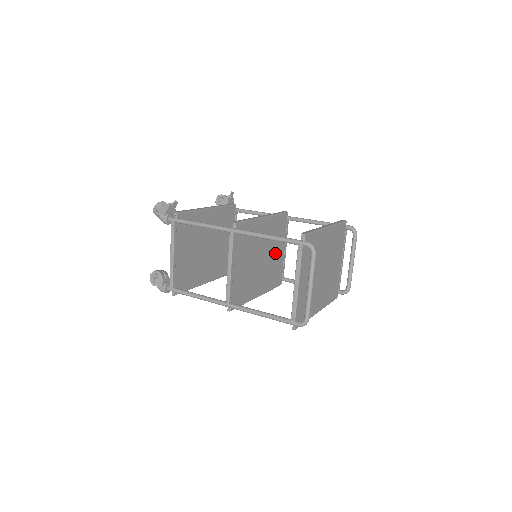
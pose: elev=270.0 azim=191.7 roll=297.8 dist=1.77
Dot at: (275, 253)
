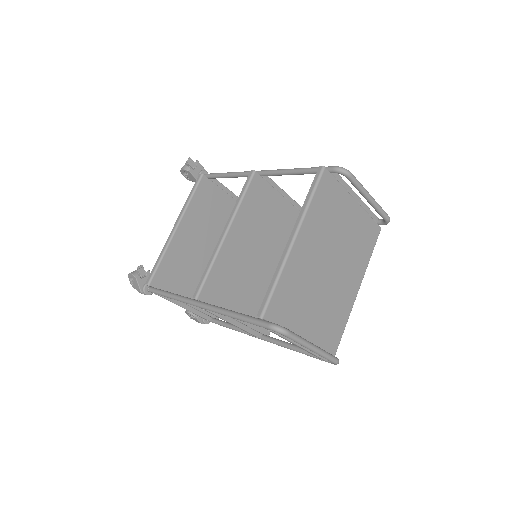
Dot at: (277, 223)
